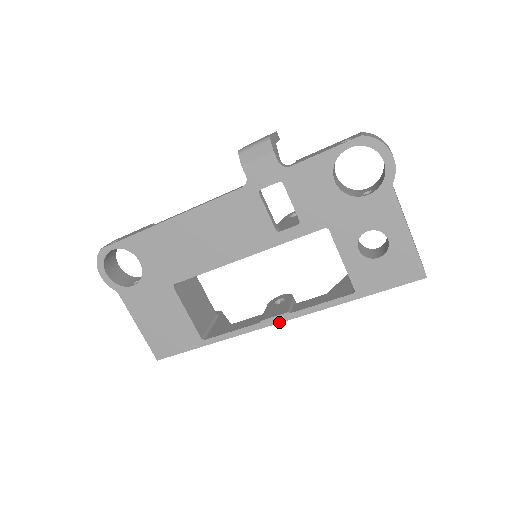
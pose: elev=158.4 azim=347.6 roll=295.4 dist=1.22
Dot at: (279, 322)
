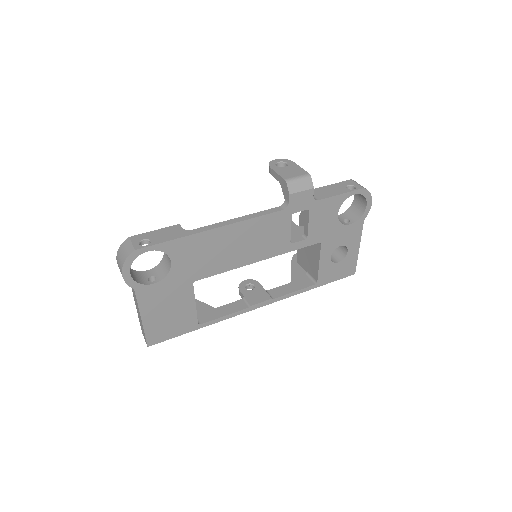
Dot at: occluded
